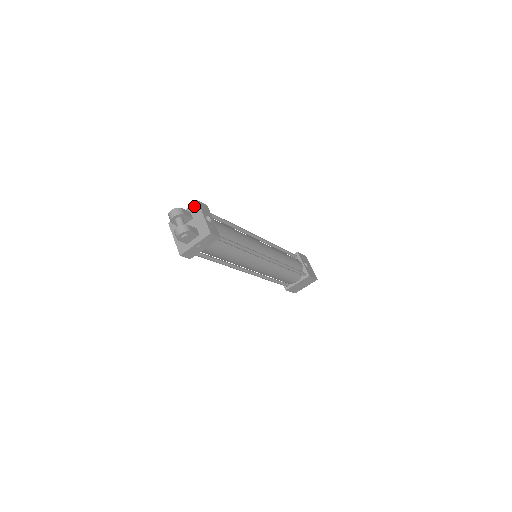
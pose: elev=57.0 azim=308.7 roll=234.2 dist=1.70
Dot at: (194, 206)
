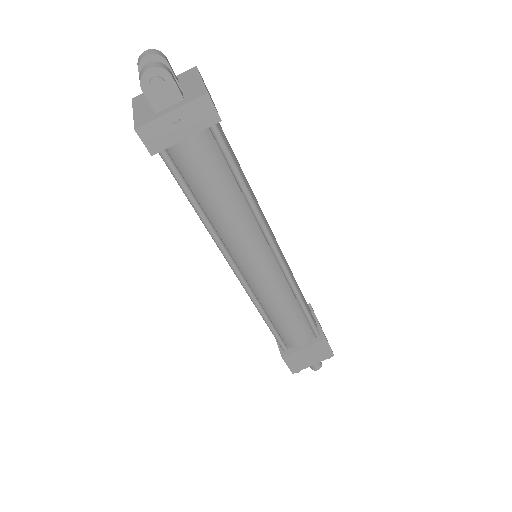
Dot at: (188, 72)
